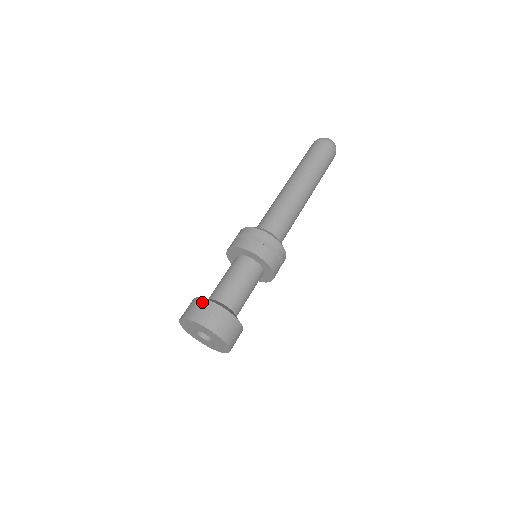
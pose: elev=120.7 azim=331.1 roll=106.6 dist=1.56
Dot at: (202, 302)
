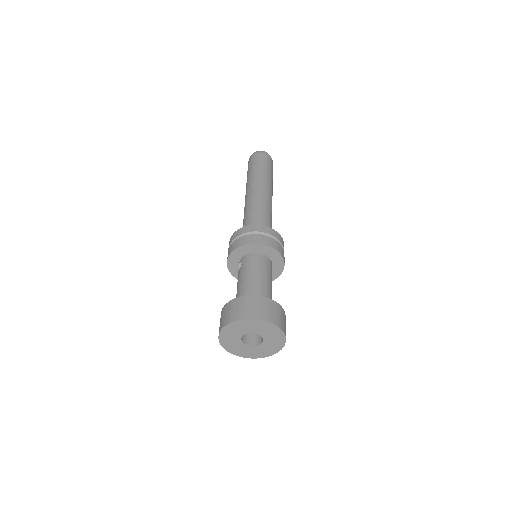
Dot at: (260, 299)
